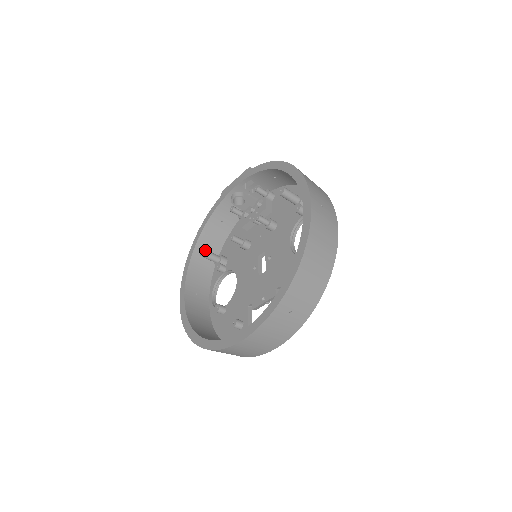
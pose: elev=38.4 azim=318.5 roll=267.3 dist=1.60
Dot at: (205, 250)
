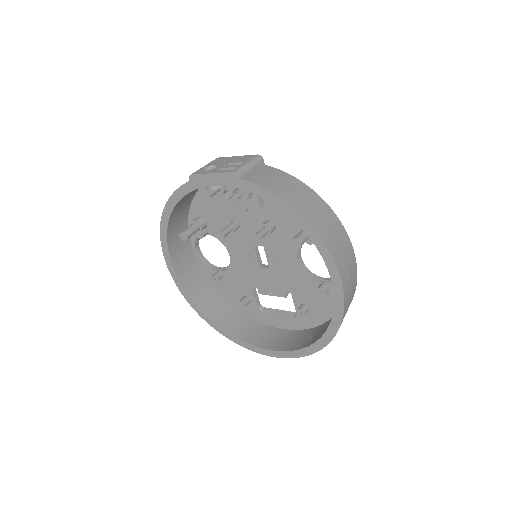
Dot at: (186, 236)
